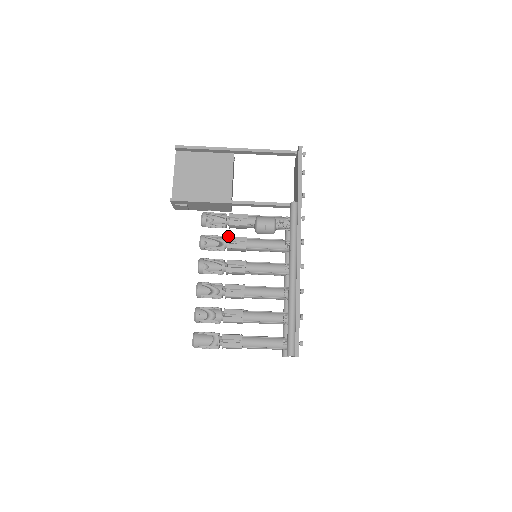
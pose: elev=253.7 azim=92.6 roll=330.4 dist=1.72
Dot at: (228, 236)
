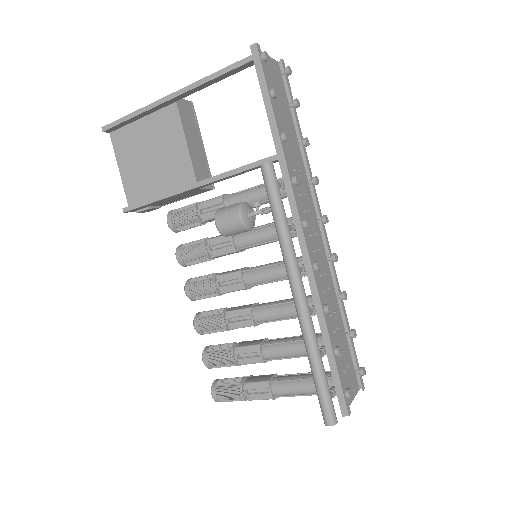
Dot at: (207, 240)
